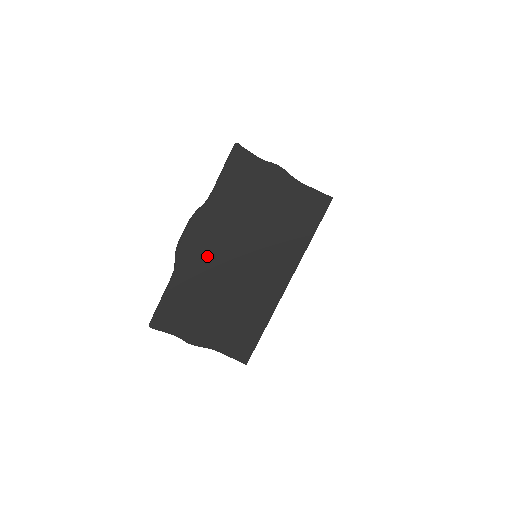
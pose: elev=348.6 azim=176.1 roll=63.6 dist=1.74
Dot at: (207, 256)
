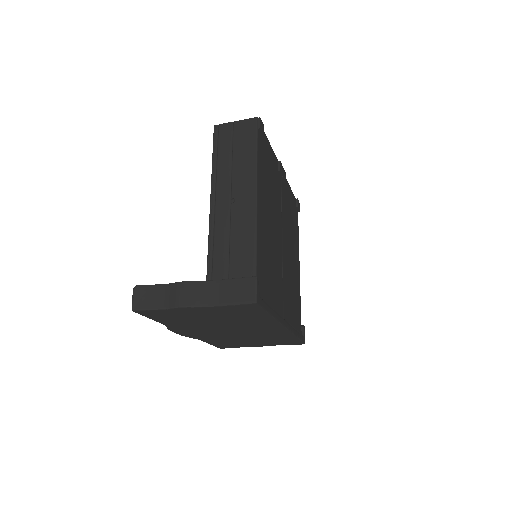
Dot at: (207, 334)
